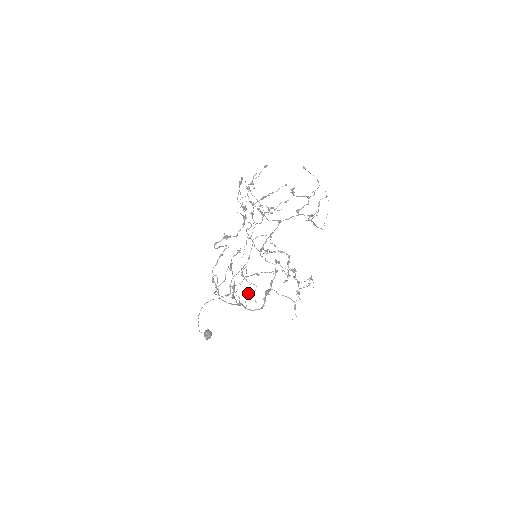
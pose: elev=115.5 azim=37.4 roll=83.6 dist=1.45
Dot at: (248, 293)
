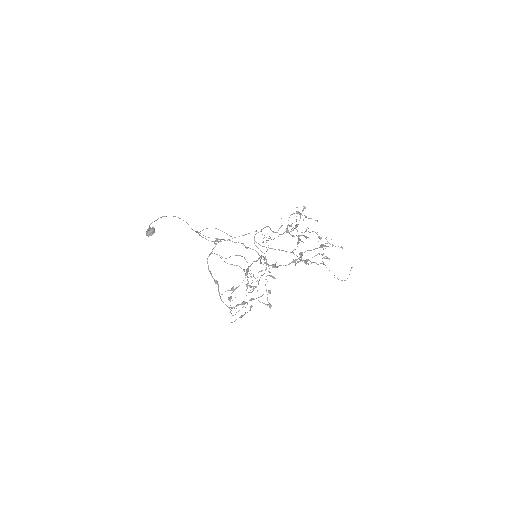
Dot at: occluded
